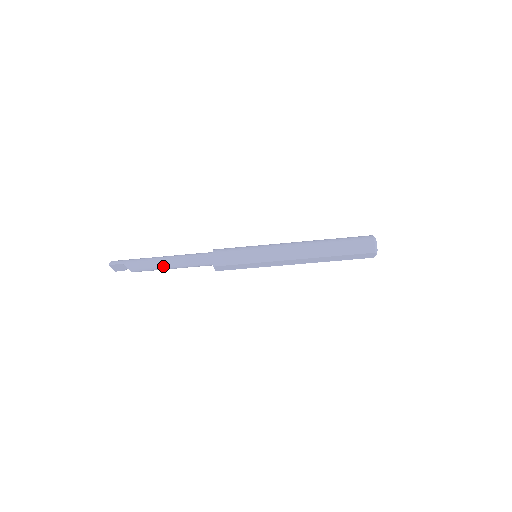
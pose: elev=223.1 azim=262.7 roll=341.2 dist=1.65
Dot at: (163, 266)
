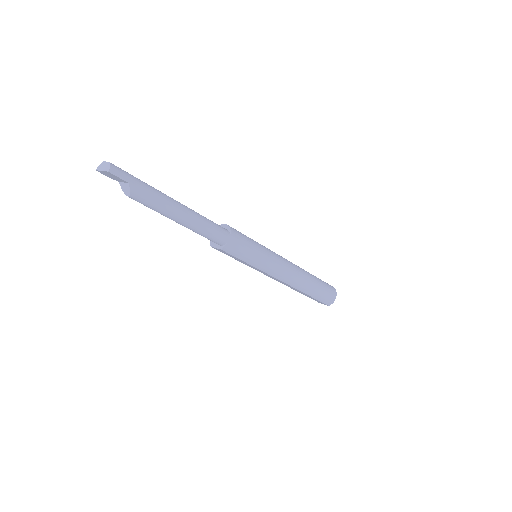
Dot at: (174, 217)
